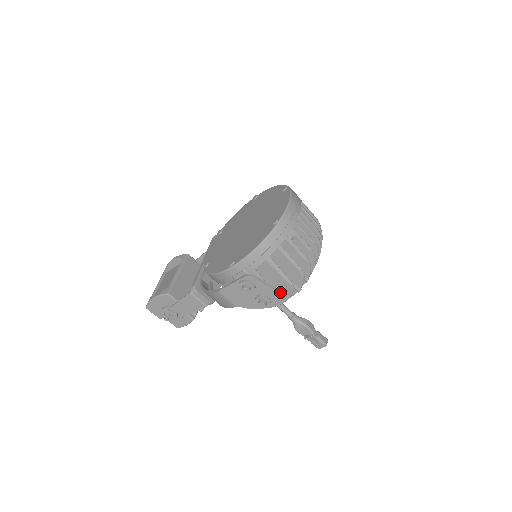
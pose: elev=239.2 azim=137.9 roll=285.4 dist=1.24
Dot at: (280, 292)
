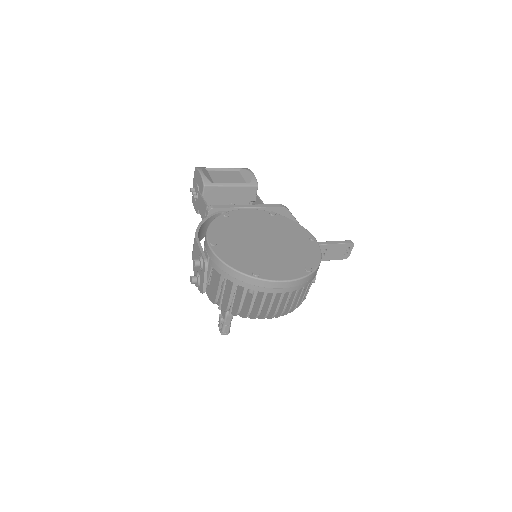
Dot at: (211, 292)
